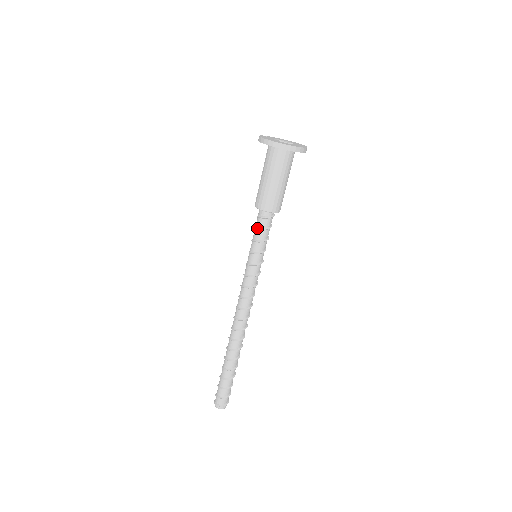
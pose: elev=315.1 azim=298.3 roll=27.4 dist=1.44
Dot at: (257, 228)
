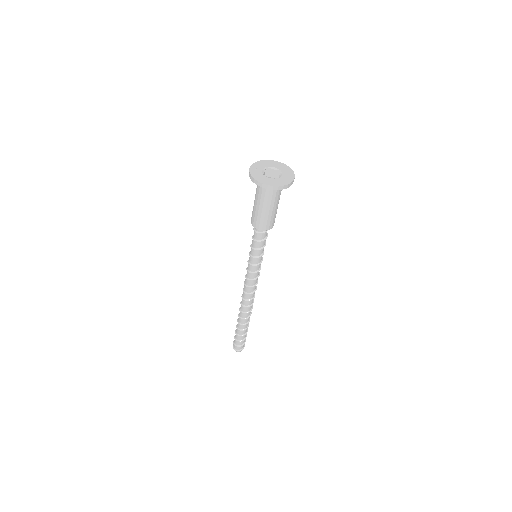
Dot at: (256, 240)
